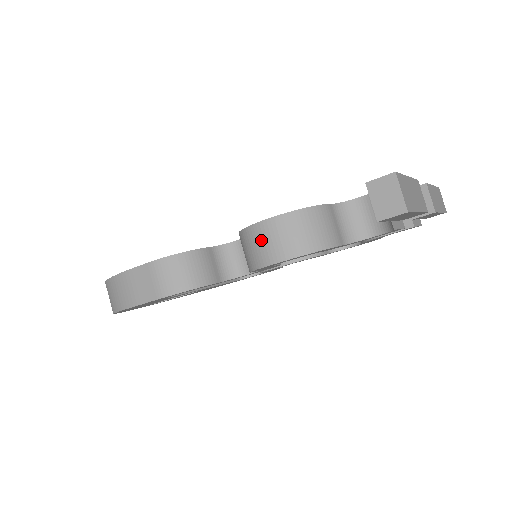
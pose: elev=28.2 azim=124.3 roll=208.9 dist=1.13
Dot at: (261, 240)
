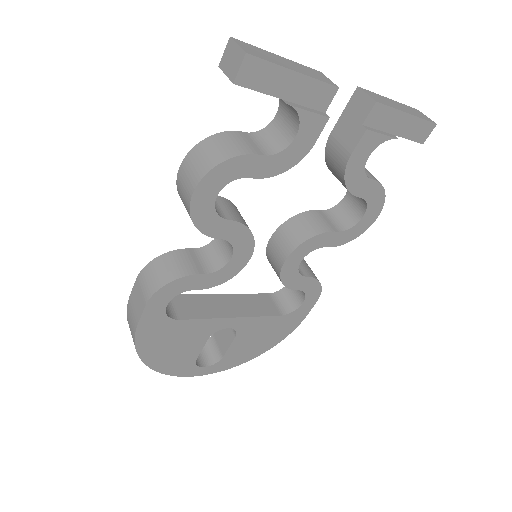
Dot at: (182, 184)
